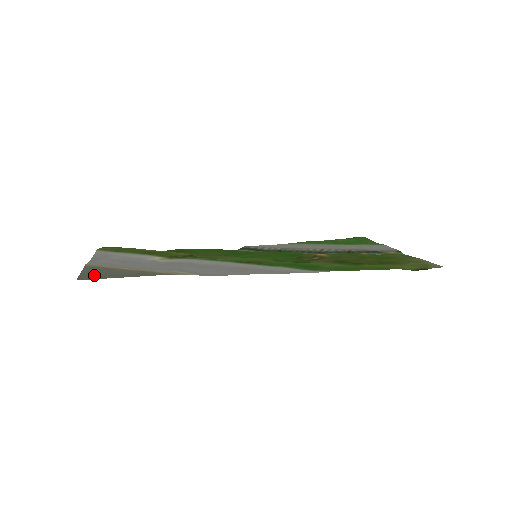
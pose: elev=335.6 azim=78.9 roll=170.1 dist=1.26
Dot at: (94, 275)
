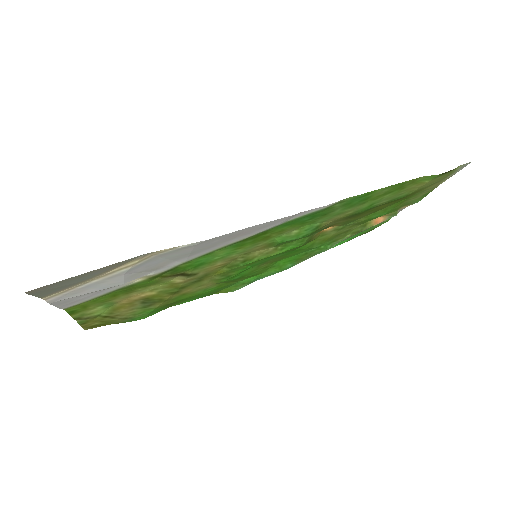
Dot at: (50, 288)
